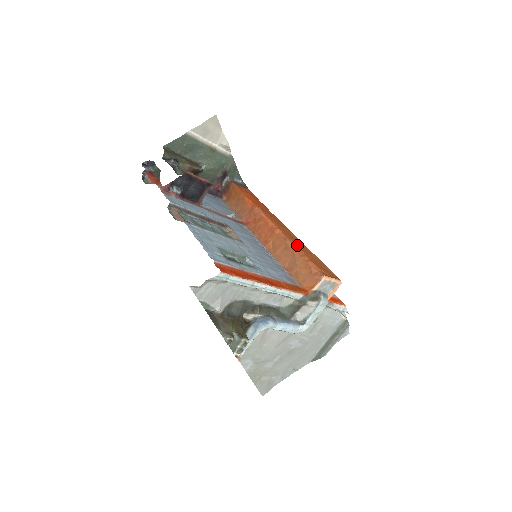
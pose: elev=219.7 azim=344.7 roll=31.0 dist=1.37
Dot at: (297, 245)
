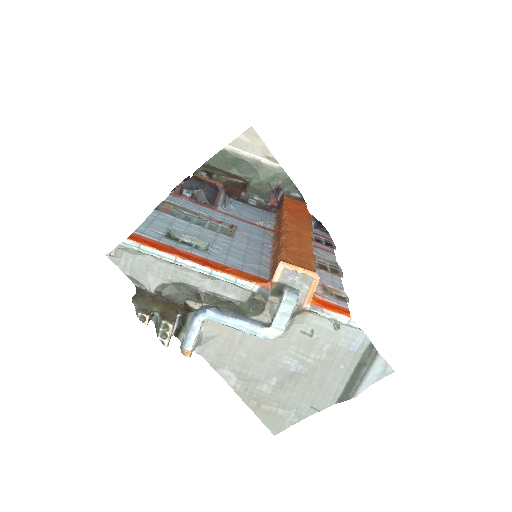
Dot at: (289, 238)
